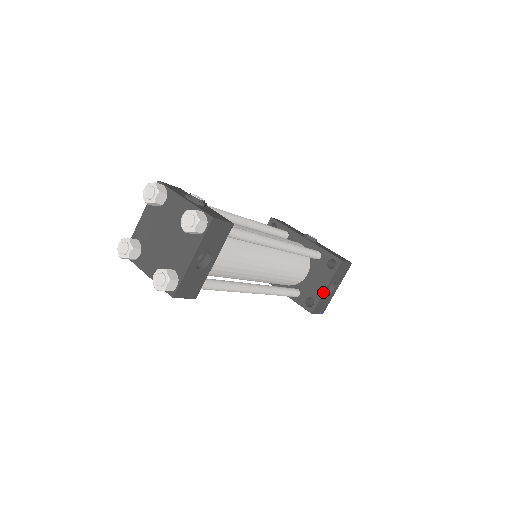
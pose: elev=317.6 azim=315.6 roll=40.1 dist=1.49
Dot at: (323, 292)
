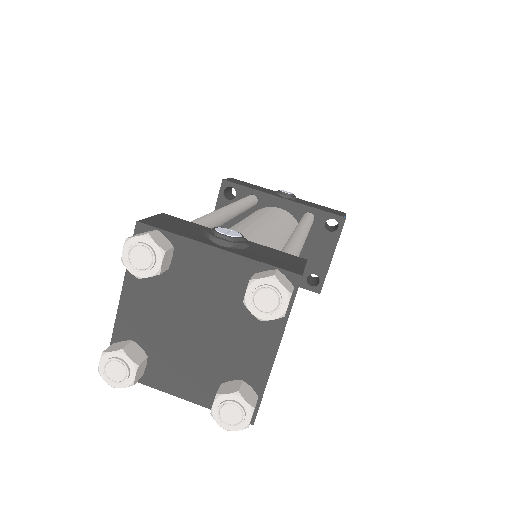
Dot at: (329, 264)
